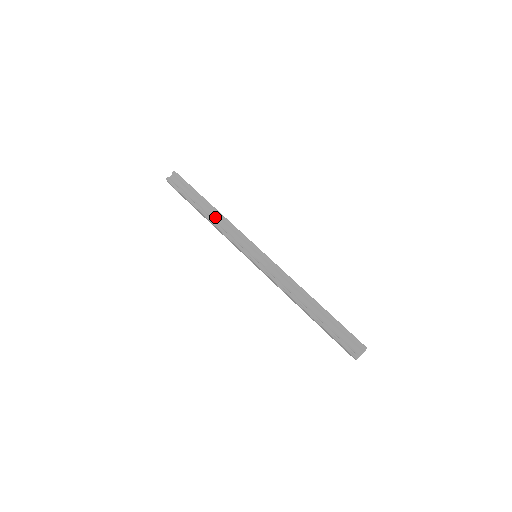
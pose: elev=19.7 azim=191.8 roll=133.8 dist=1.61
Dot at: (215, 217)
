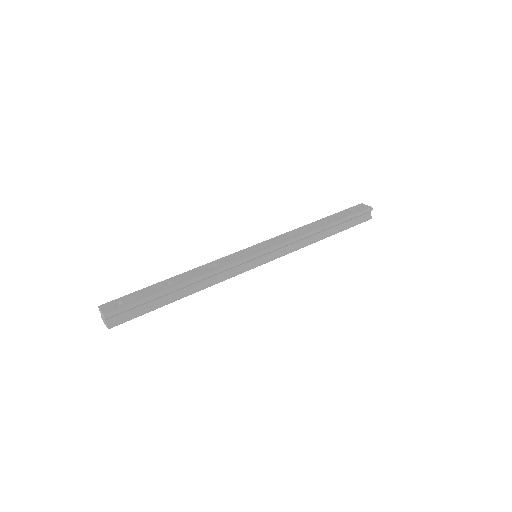
Dot at: (198, 284)
